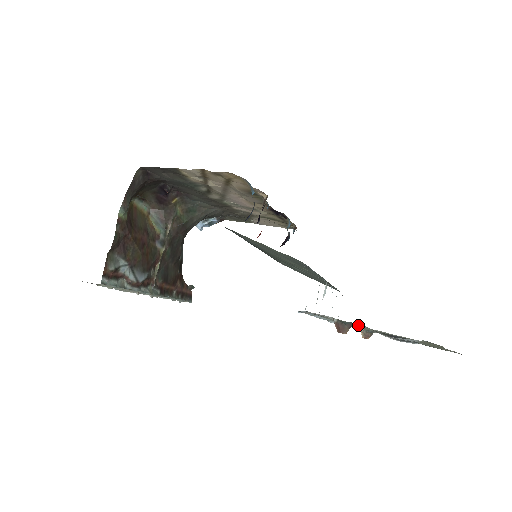
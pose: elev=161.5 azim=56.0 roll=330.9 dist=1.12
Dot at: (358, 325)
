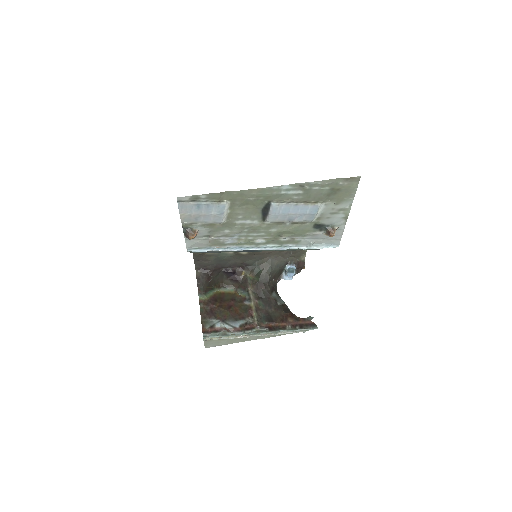
Dot at: (219, 228)
